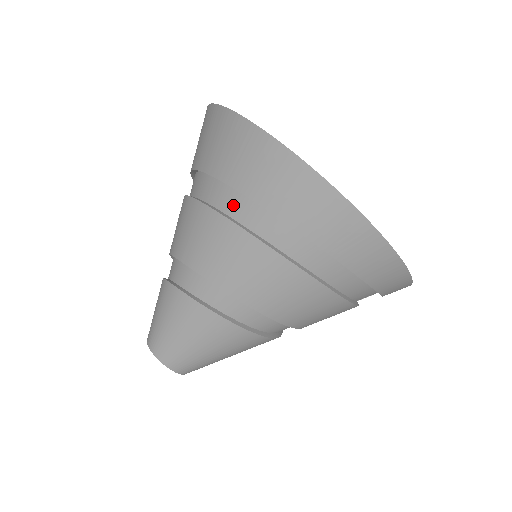
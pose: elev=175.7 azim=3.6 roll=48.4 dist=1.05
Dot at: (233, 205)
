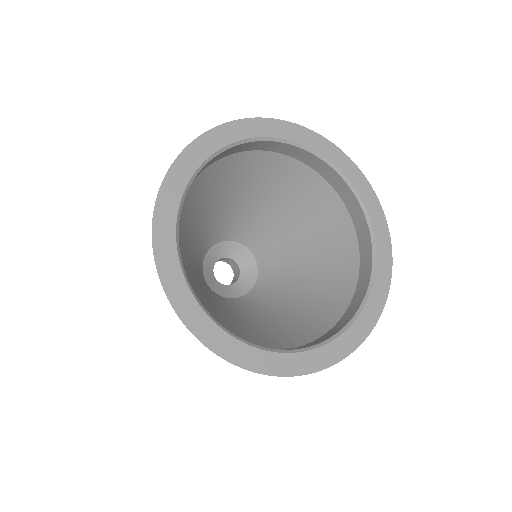
Dot at: occluded
